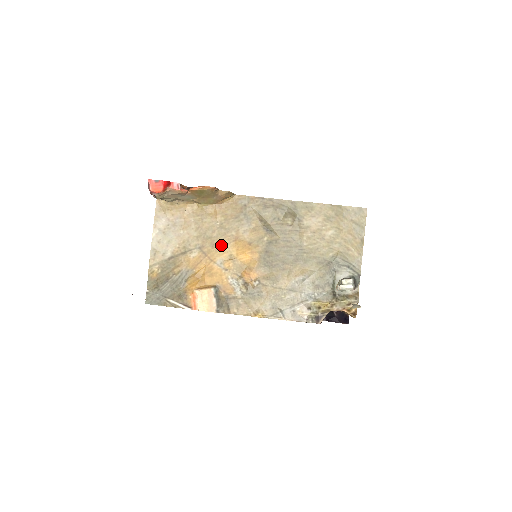
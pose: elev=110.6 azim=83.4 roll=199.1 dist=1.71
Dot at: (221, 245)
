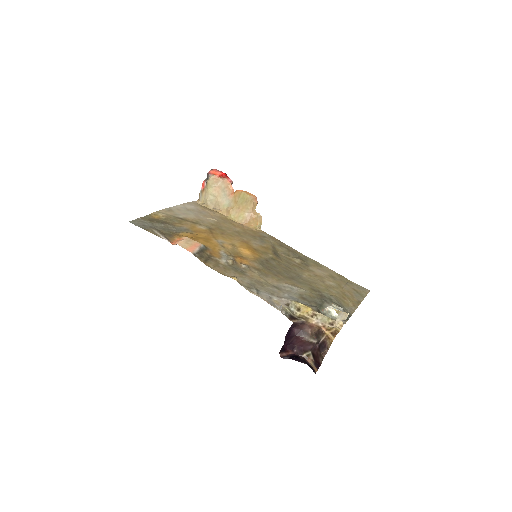
Dot at: (229, 237)
